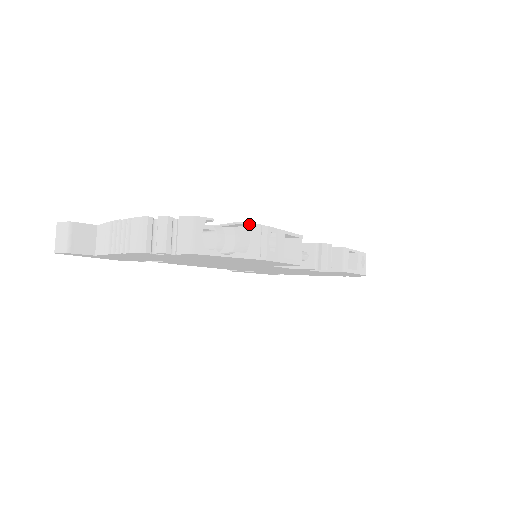
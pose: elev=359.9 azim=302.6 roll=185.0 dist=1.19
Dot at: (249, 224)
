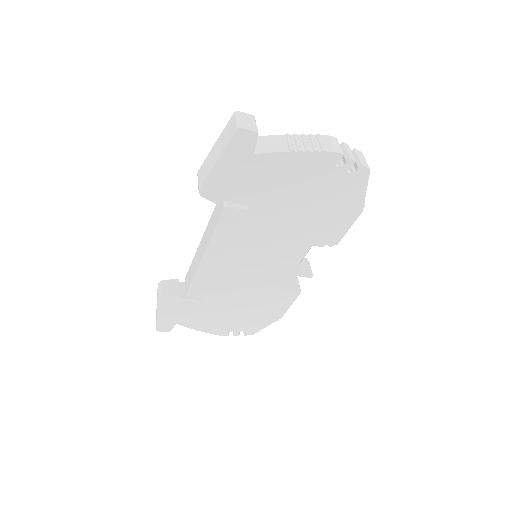
Dot at: occluded
